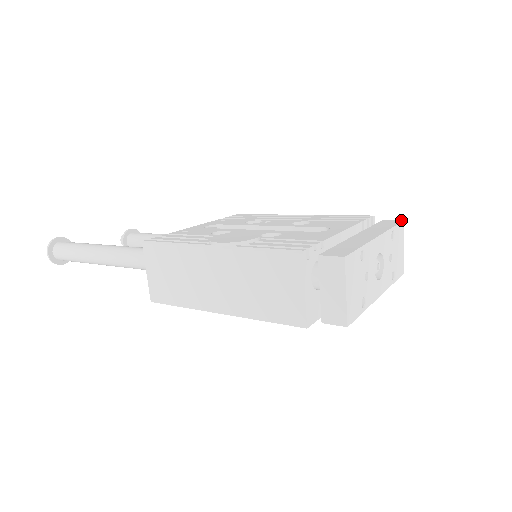
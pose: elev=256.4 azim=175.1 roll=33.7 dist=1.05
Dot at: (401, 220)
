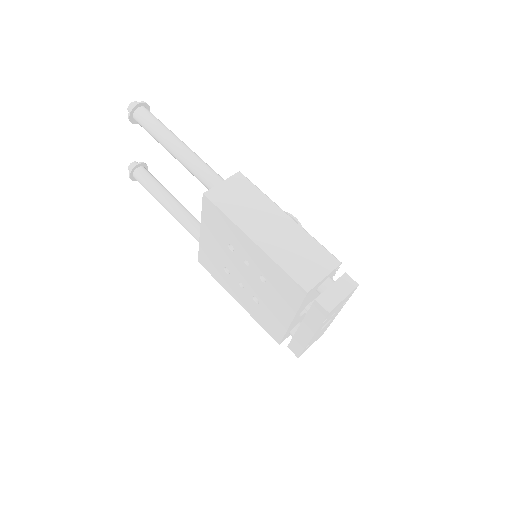
Dot at: occluded
